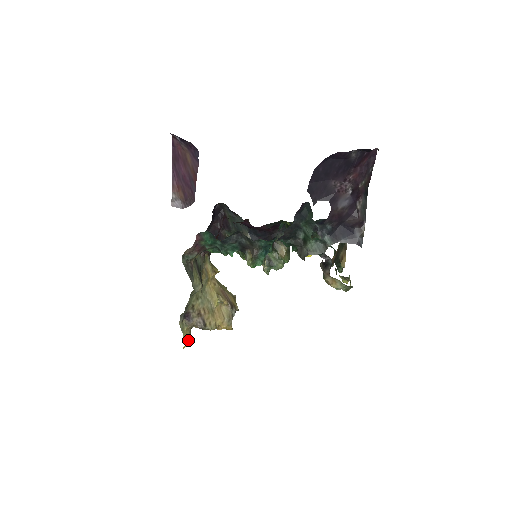
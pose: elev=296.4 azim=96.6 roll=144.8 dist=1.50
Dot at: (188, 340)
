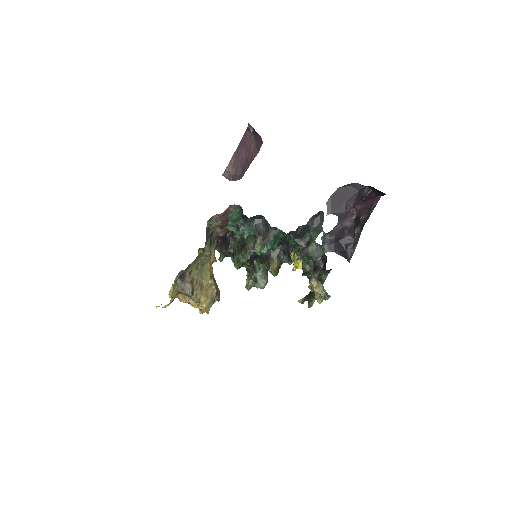
Dot at: (172, 300)
